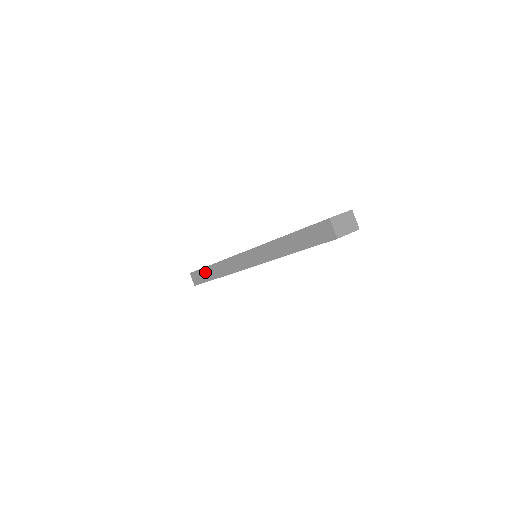
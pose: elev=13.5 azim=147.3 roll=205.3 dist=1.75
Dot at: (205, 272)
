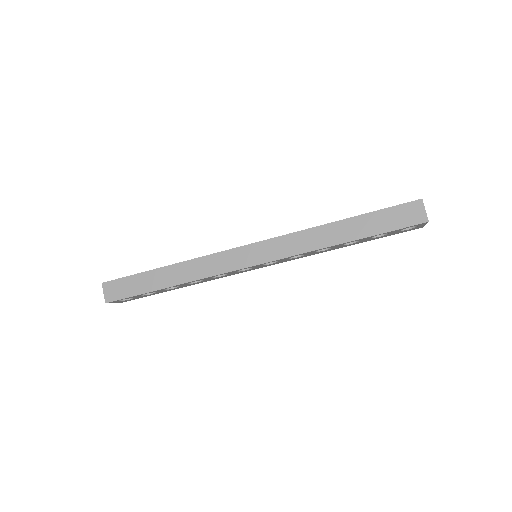
Dot at: (145, 278)
